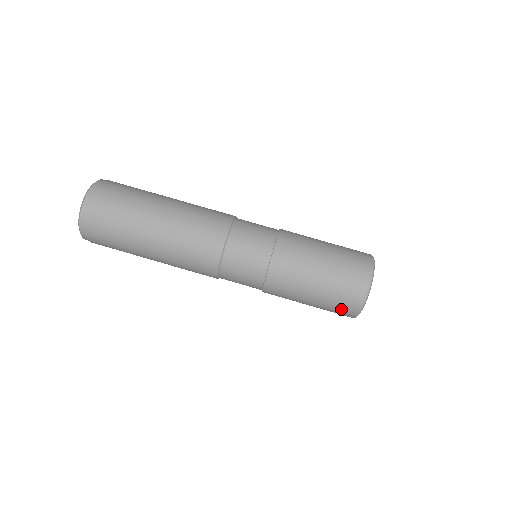
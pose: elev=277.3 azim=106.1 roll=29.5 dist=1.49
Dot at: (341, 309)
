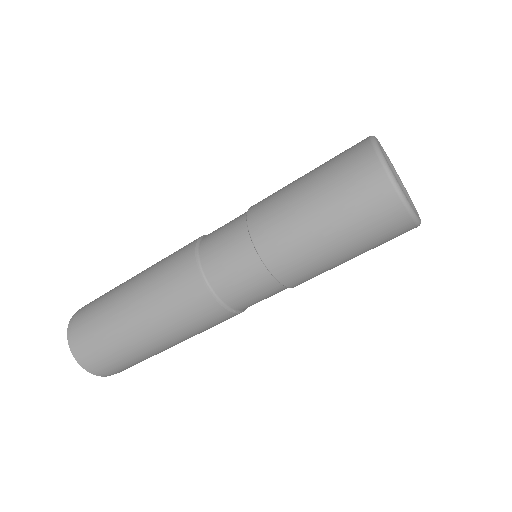
Dot at: (385, 228)
